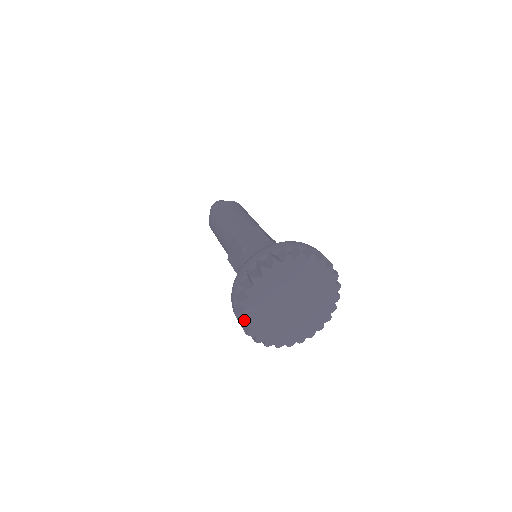
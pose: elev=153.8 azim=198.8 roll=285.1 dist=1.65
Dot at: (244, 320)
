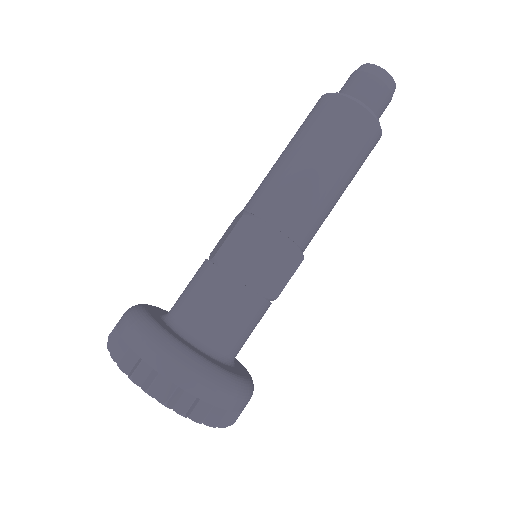
Dot at: (118, 360)
